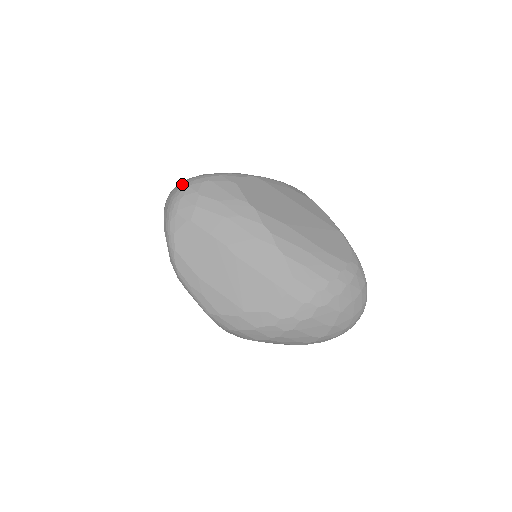
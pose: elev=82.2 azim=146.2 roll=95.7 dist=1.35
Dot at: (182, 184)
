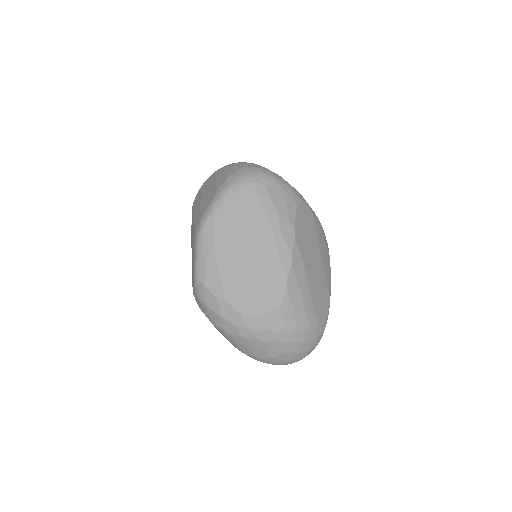
Dot at: (260, 170)
